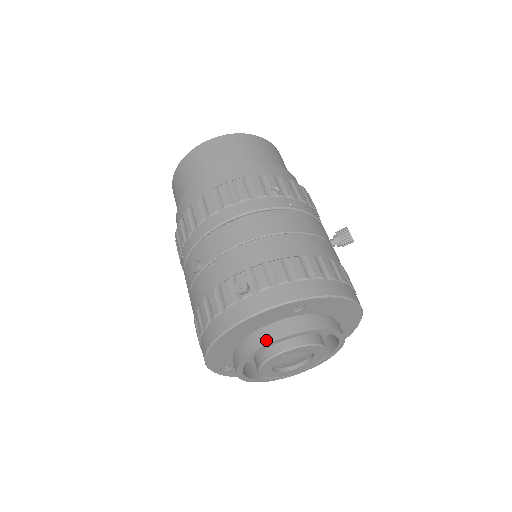
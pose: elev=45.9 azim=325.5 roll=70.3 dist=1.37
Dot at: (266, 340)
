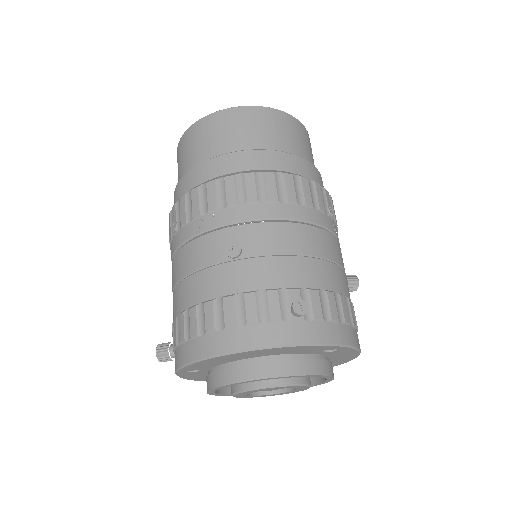
Dot at: (289, 371)
